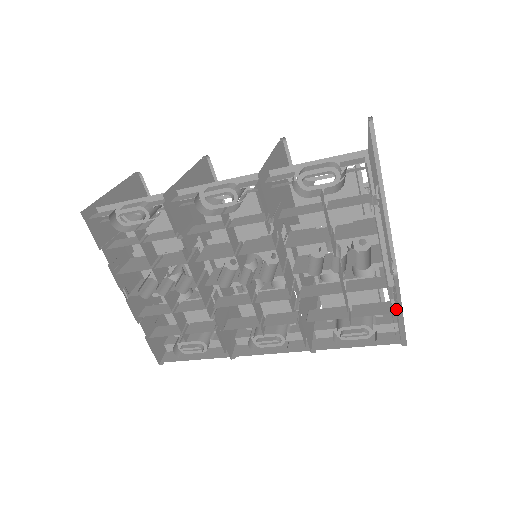
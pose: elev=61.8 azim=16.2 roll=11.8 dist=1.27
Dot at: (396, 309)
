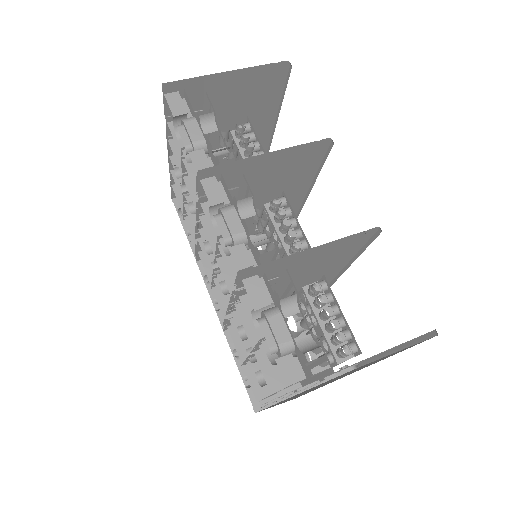
Dot at: occluded
